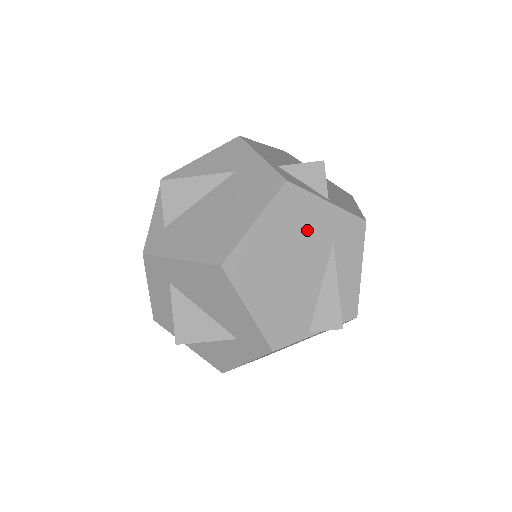
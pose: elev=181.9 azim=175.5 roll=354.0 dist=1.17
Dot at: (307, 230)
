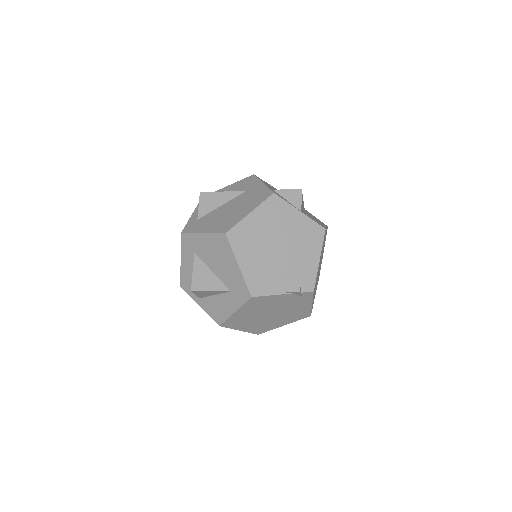
Dot at: (284, 225)
